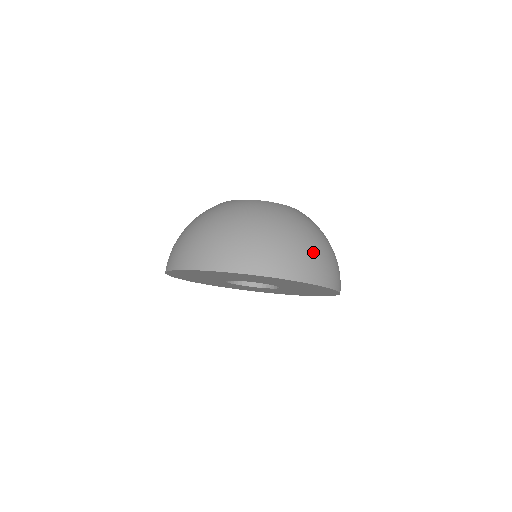
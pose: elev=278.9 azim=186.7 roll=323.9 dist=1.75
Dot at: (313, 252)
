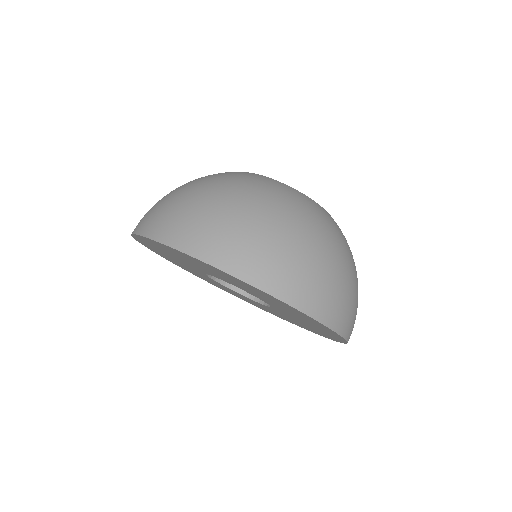
Dot at: (249, 230)
